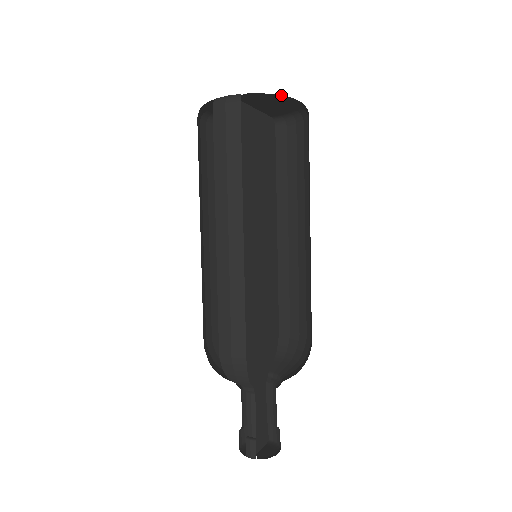
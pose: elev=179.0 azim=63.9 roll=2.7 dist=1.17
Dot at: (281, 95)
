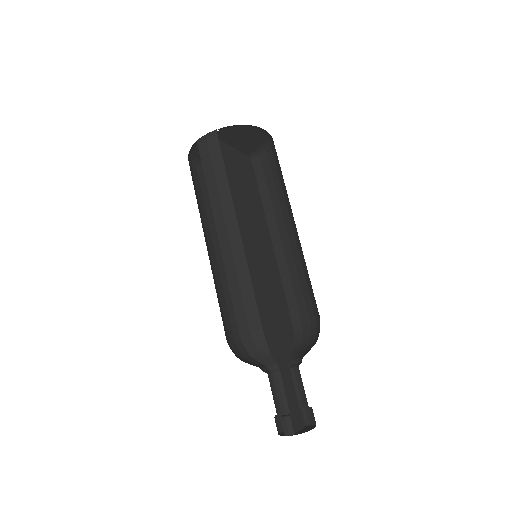
Dot at: (247, 126)
